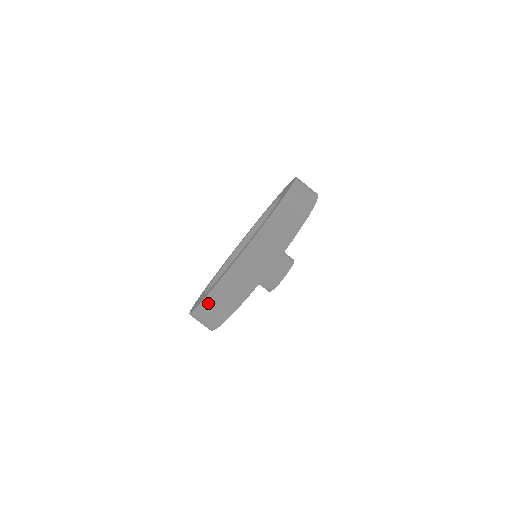
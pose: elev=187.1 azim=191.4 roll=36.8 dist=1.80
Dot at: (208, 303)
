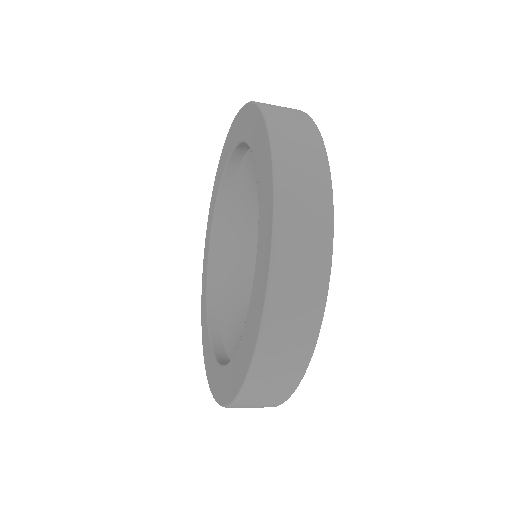
Dot at: occluded
